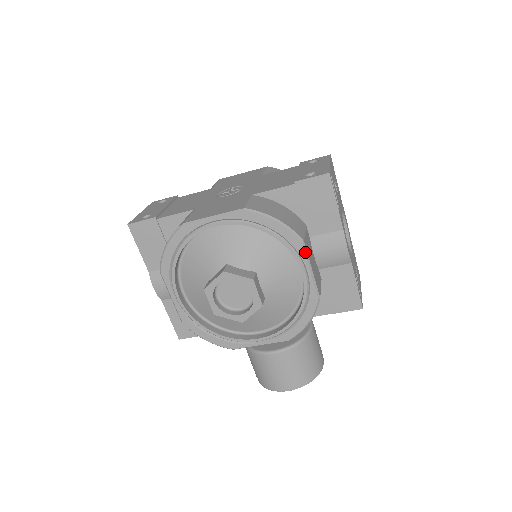
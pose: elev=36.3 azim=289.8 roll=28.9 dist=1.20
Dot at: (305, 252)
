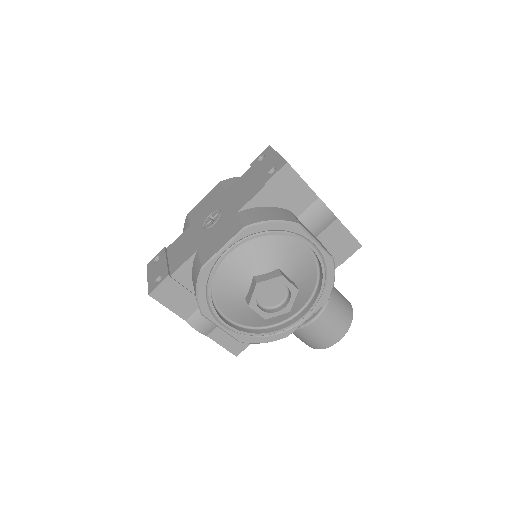
Dot at: (306, 232)
